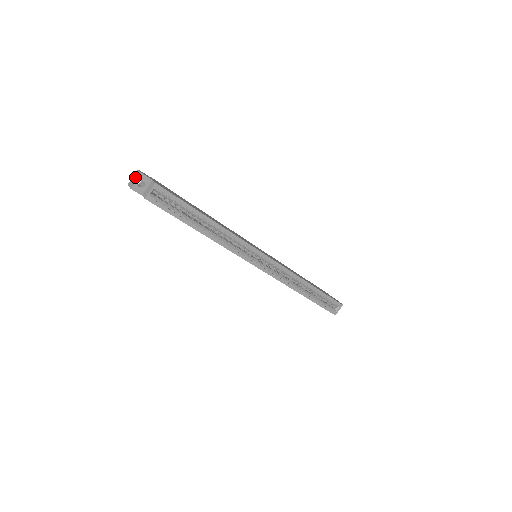
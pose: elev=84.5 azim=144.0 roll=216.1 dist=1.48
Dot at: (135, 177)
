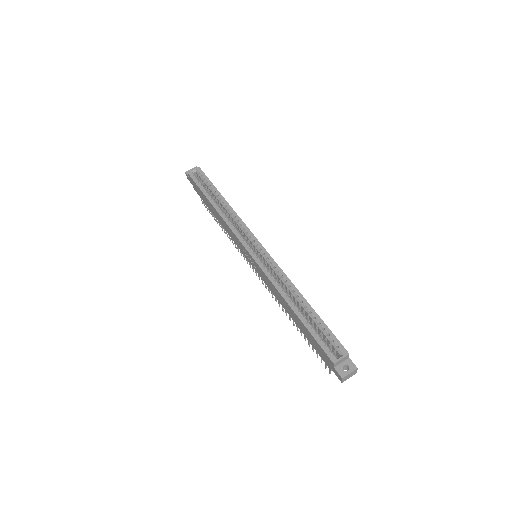
Dot at: occluded
